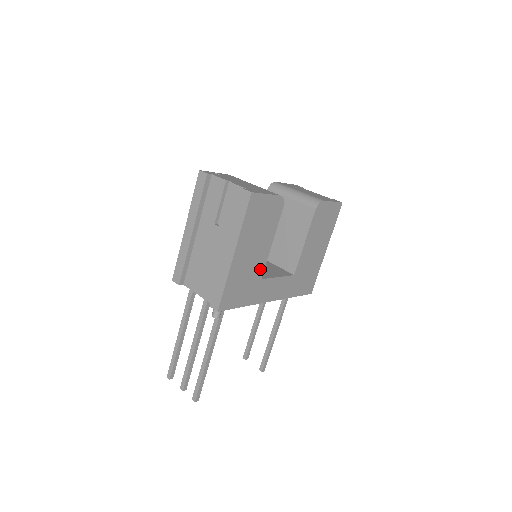
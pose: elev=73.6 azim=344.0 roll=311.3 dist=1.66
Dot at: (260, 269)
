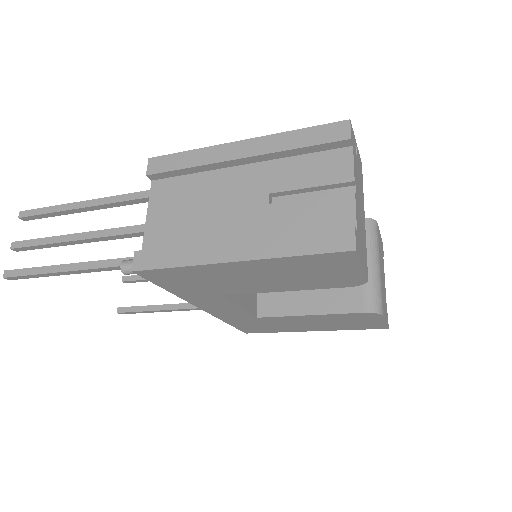
Dot at: (236, 290)
